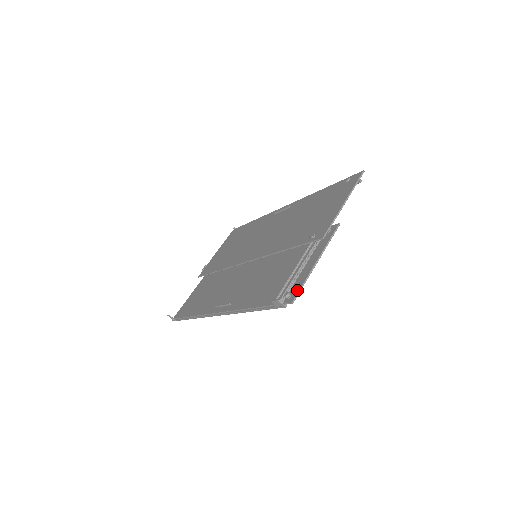
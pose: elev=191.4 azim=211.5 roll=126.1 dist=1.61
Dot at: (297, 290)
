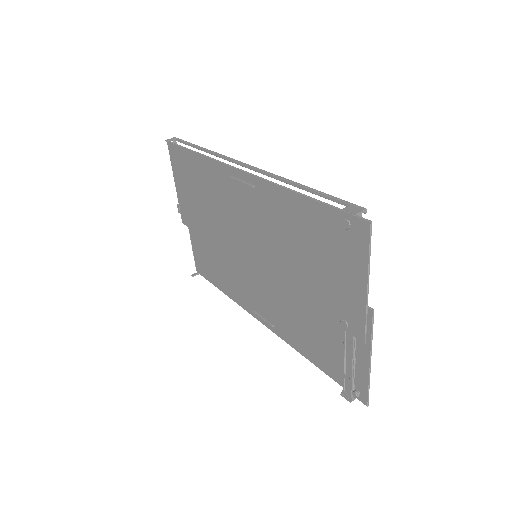
Dot at: (365, 393)
